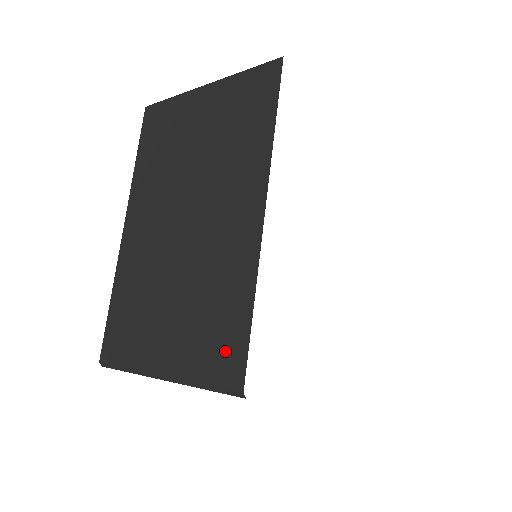
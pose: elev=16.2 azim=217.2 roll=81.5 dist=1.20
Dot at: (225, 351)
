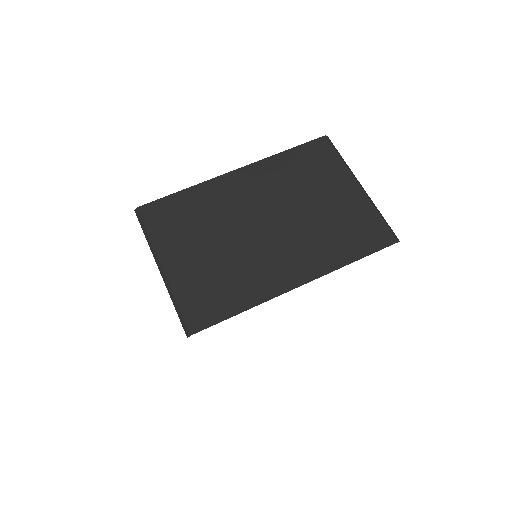
Dot at: (206, 308)
